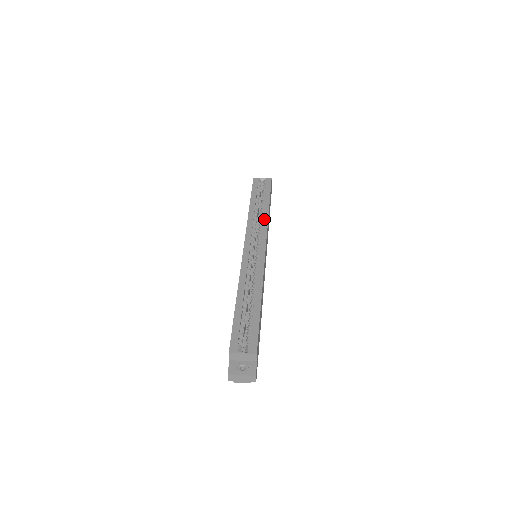
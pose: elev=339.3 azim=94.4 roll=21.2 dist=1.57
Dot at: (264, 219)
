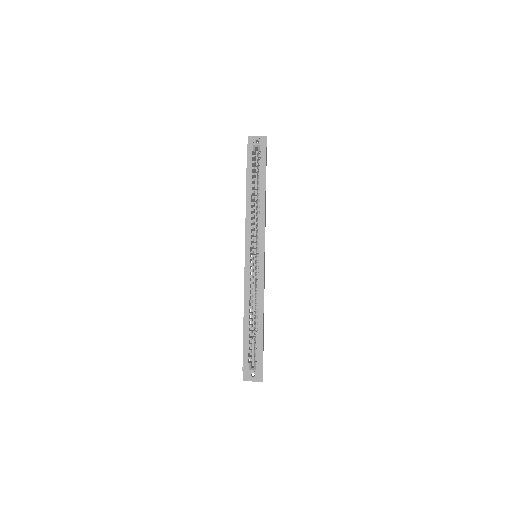
Dot at: (261, 215)
